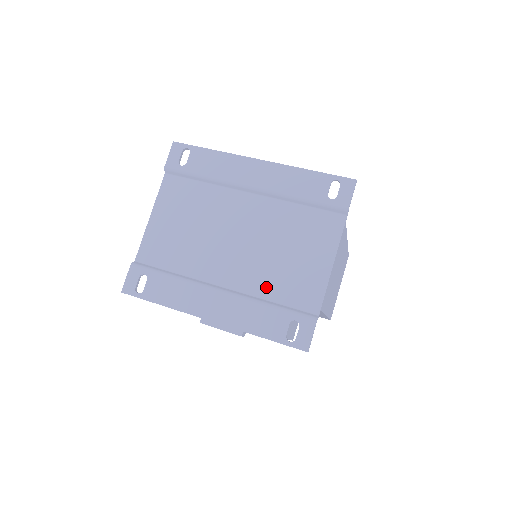
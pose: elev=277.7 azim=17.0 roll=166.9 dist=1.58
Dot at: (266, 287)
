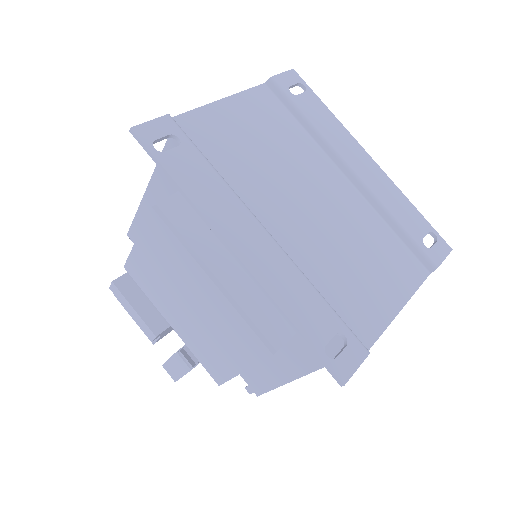
Dot at: (321, 274)
